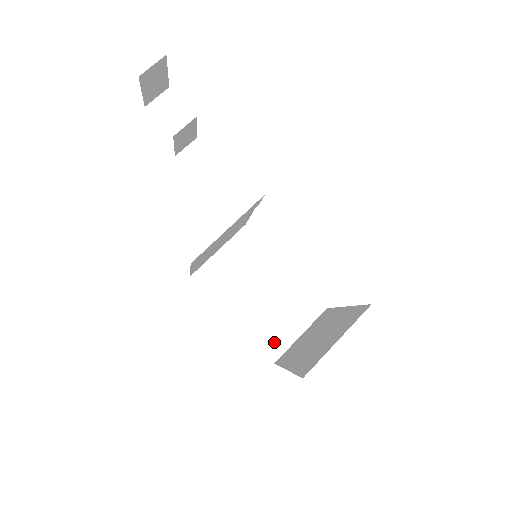
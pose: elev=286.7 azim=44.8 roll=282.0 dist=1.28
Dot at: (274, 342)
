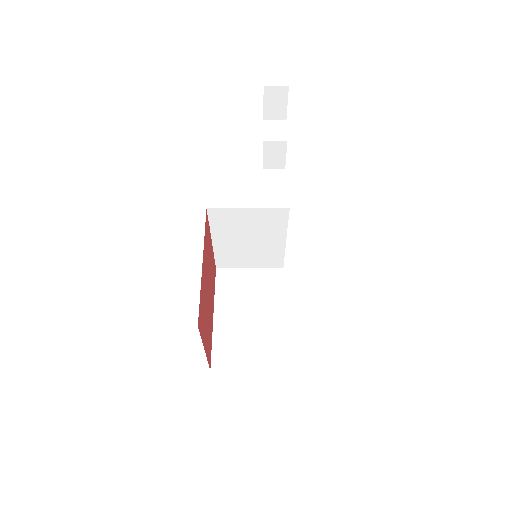
Dot at: (225, 356)
